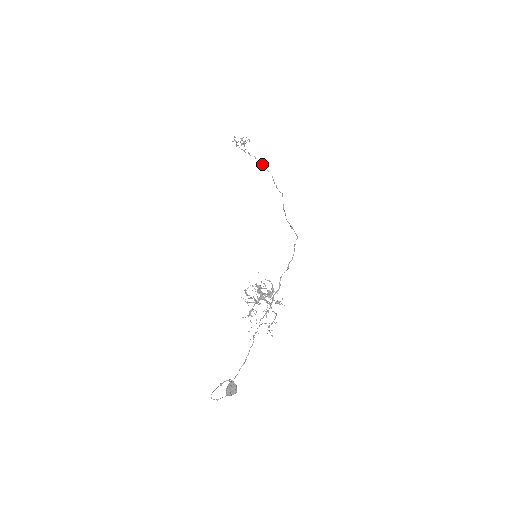
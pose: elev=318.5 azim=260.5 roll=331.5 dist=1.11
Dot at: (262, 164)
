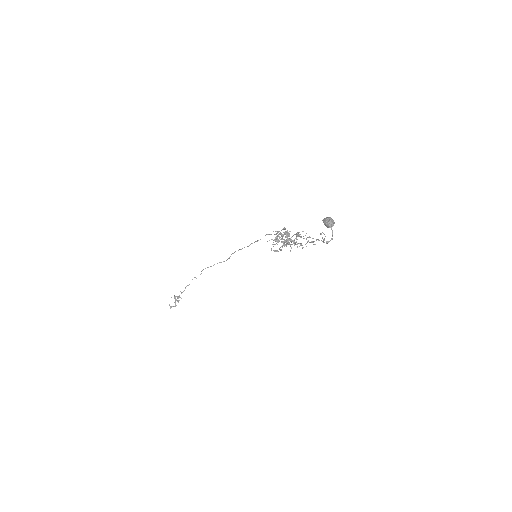
Dot at: (202, 270)
